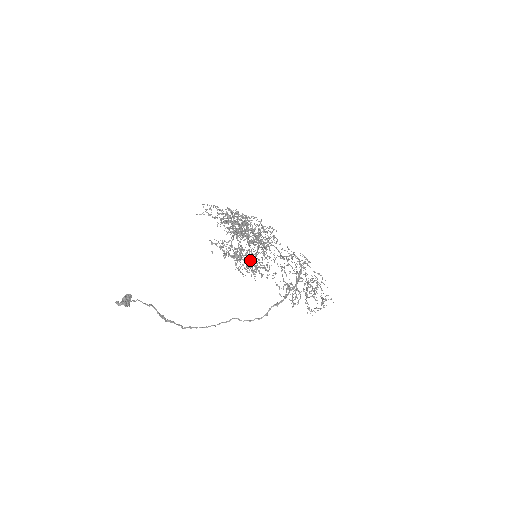
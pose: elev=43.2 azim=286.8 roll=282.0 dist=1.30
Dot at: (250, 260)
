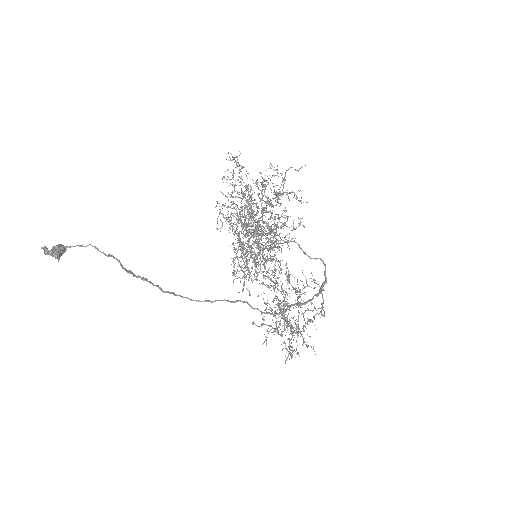
Dot at: occluded
